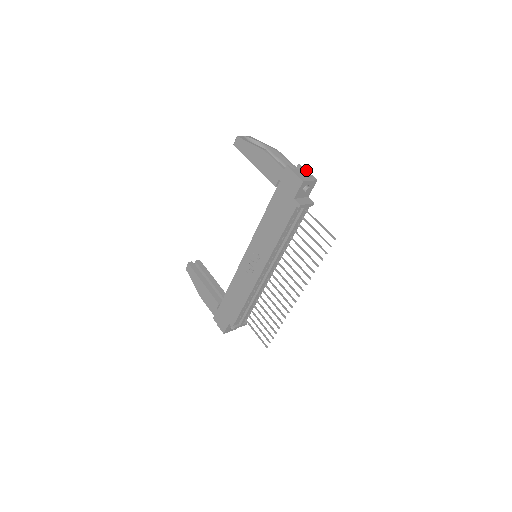
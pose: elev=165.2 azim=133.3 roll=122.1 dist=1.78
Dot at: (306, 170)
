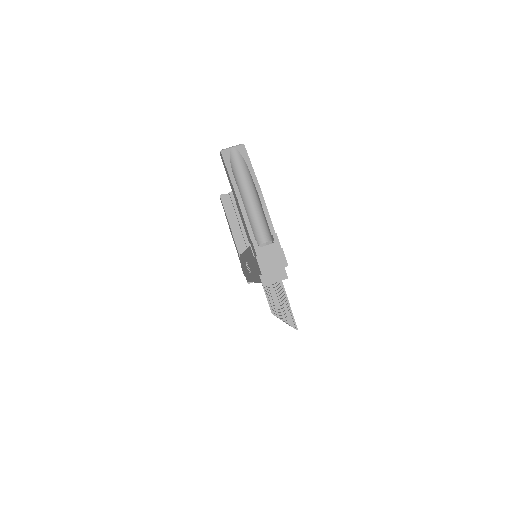
Dot at: (280, 245)
